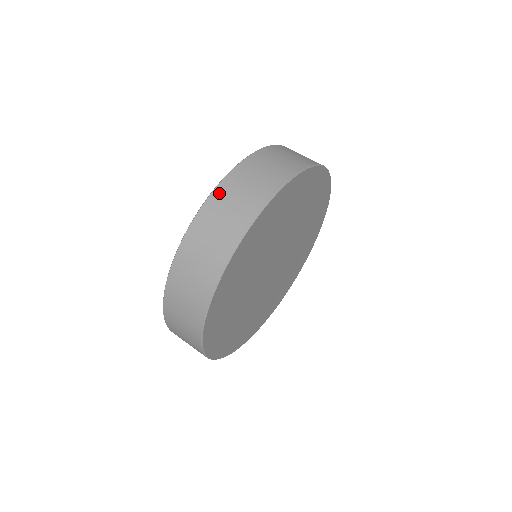
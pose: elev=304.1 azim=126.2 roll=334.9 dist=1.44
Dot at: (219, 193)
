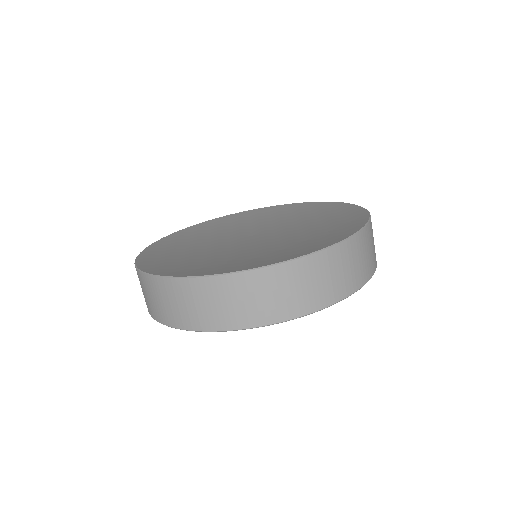
Dot at: (167, 284)
